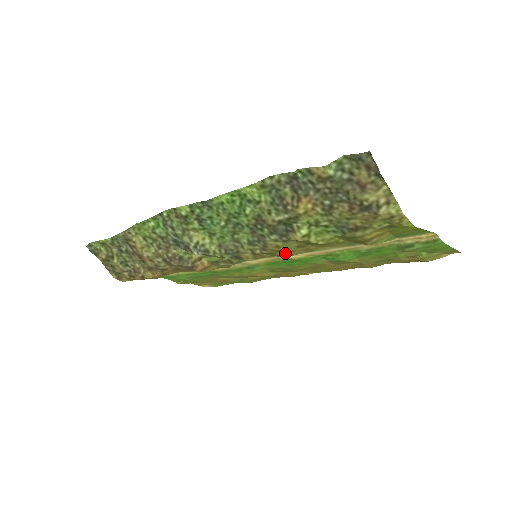
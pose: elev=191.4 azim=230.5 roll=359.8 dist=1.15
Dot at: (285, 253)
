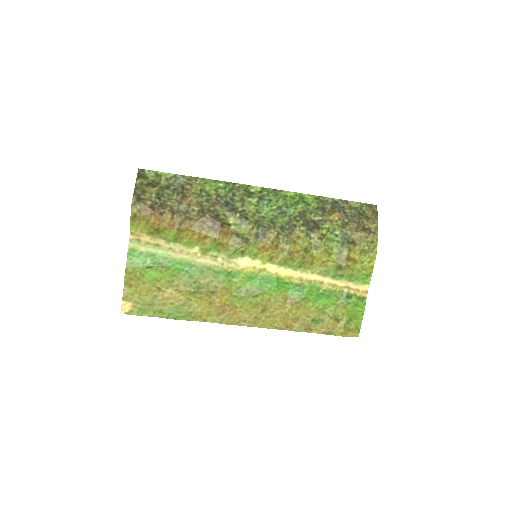
Dot at: (293, 250)
